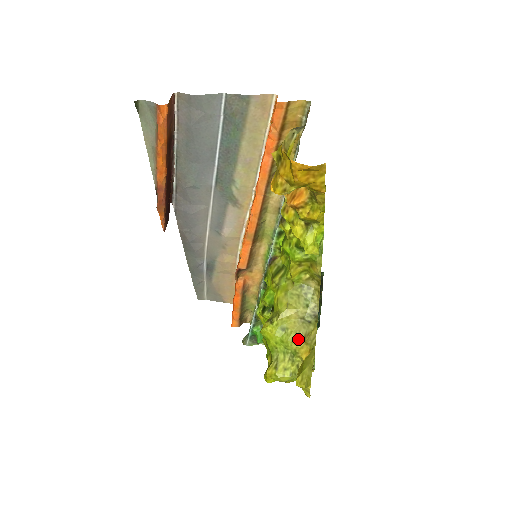
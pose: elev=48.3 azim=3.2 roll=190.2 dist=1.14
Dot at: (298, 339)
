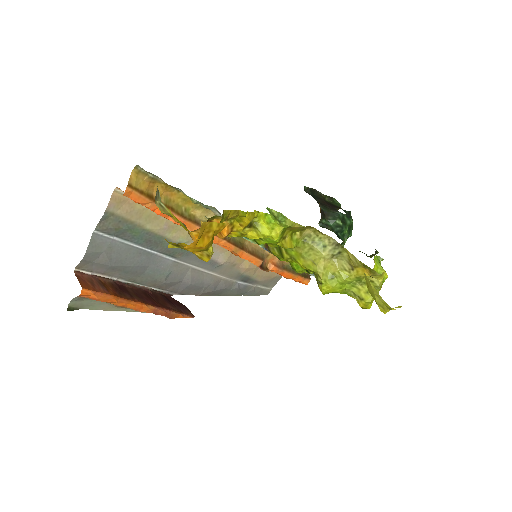
Dot at: (348, 271)
